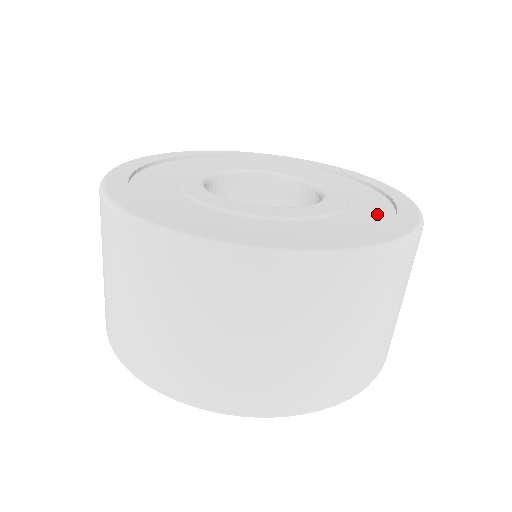
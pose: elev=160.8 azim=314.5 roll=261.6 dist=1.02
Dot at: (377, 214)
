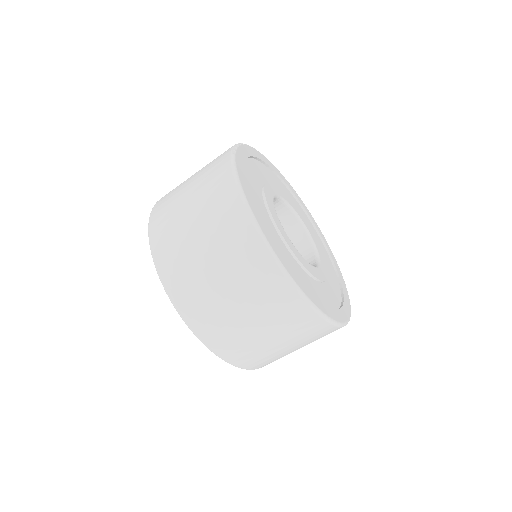
Dot at: (328, 259)
